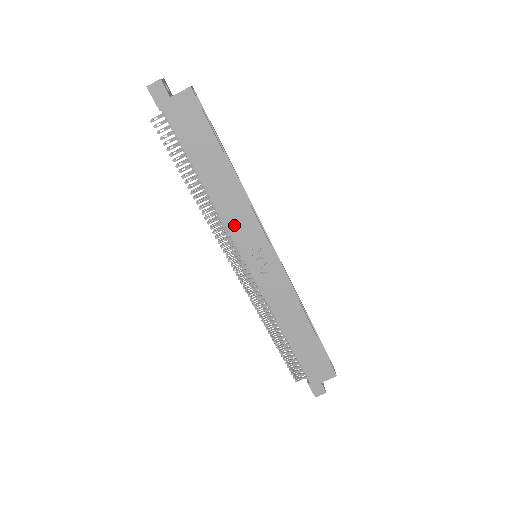
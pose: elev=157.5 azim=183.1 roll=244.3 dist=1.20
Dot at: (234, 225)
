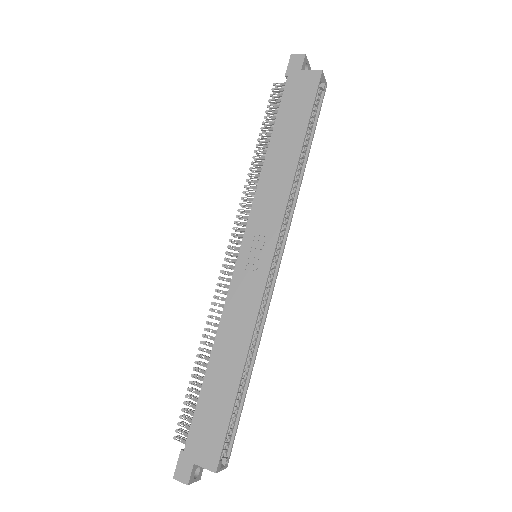
Dot at: (261, 204)
